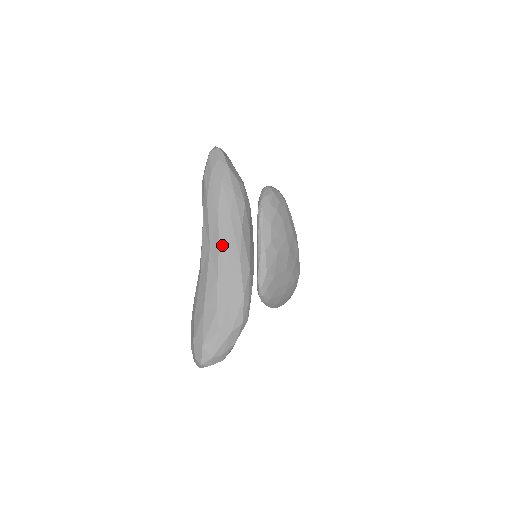
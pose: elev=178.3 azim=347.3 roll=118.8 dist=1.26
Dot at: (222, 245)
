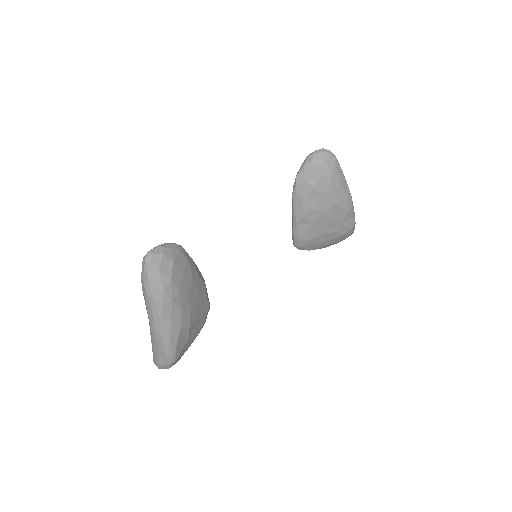
Dot at: (151, 325)
